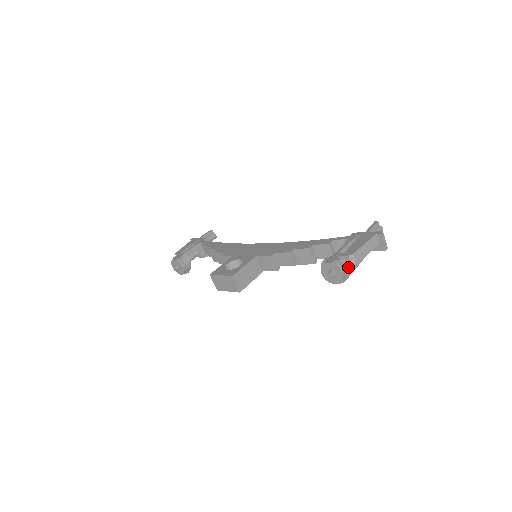
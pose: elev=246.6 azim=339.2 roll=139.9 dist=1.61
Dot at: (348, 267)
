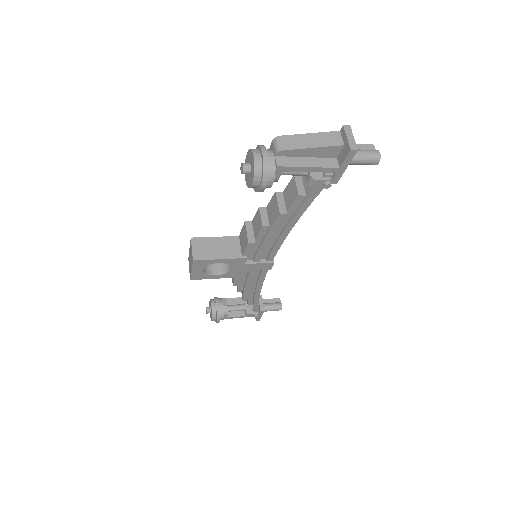
Dot at: (266, 151)
